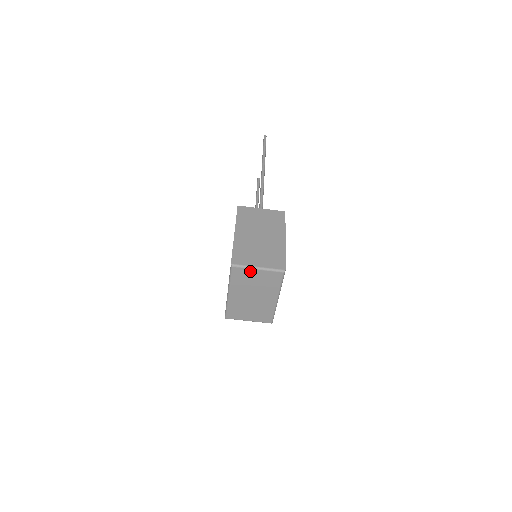
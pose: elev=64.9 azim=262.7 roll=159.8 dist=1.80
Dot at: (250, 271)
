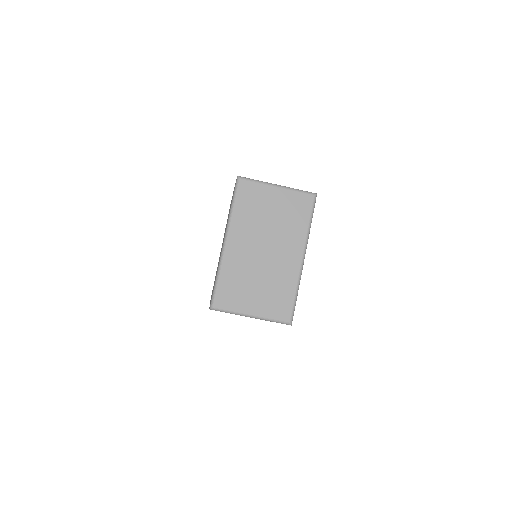
Dot at: (265, 190)
